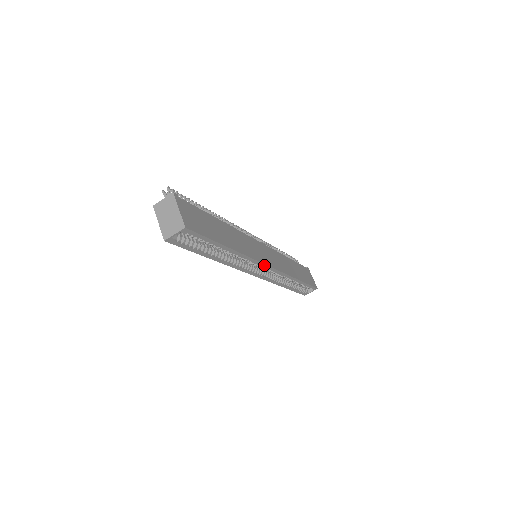
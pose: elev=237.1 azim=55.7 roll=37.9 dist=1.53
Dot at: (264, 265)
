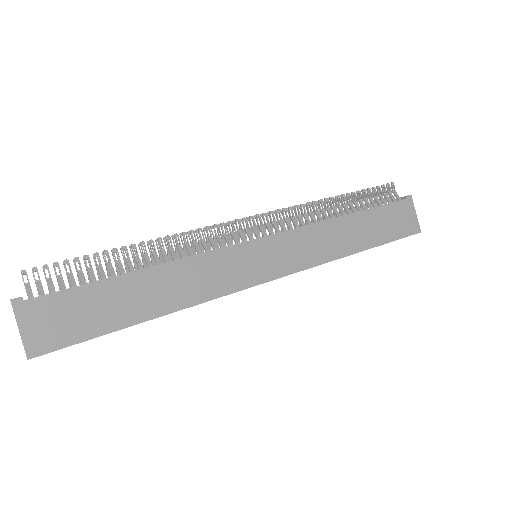
Dot at: (254, 285)
